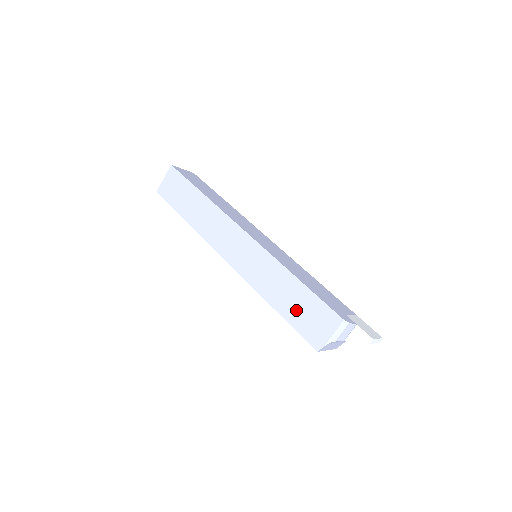
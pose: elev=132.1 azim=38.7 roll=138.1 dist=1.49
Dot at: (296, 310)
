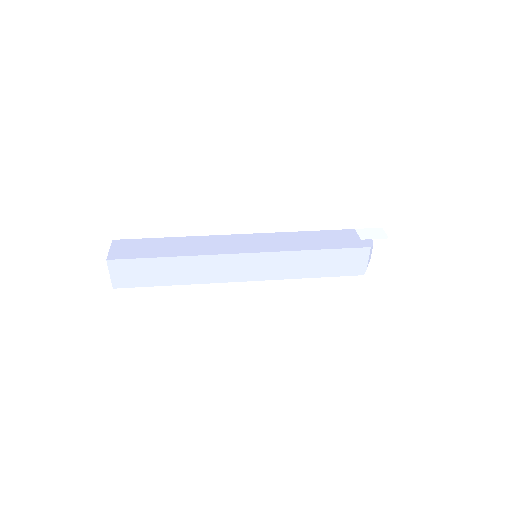
Dot at: (331, 267)
